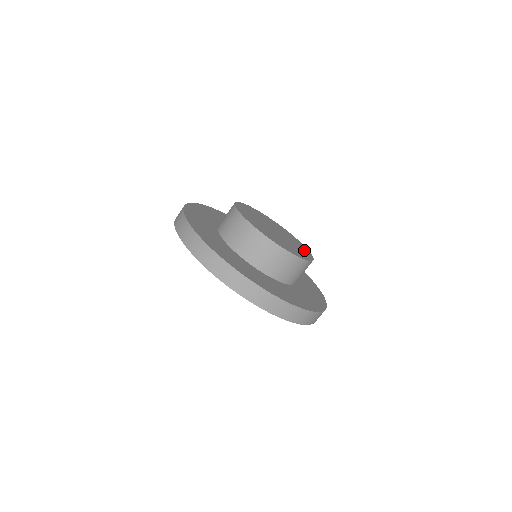
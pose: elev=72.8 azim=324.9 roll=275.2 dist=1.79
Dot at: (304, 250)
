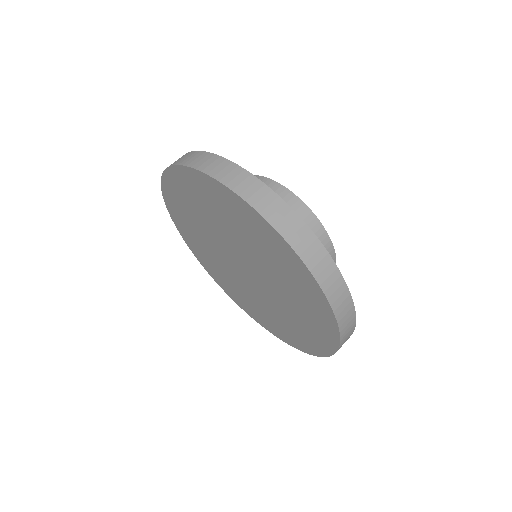
Dot at: occluded
